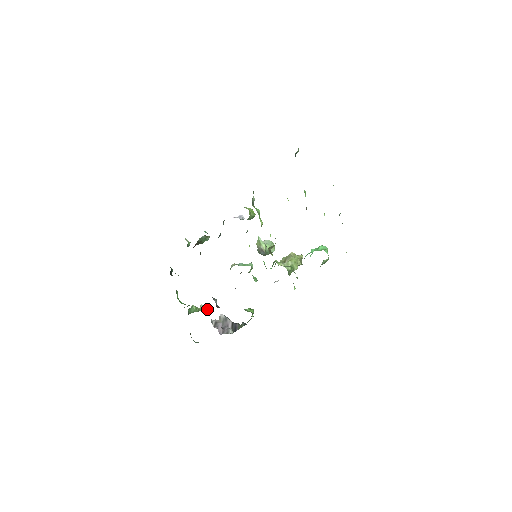
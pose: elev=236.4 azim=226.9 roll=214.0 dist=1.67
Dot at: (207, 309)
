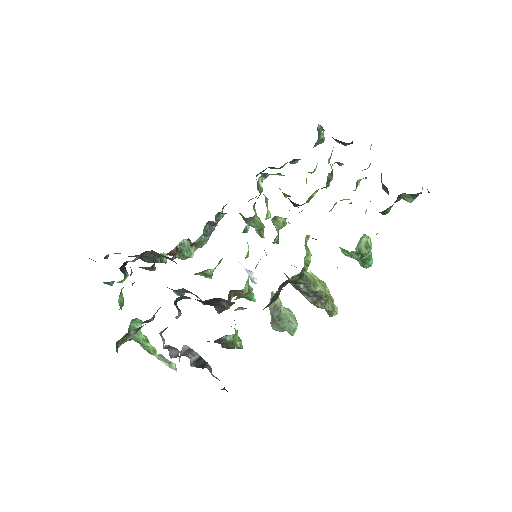
Dot at: (169, 365)
